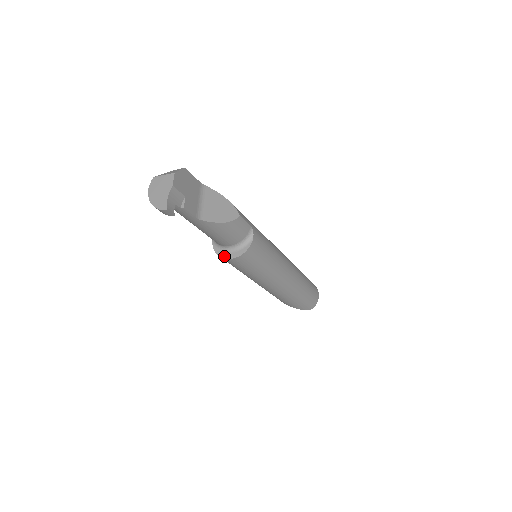
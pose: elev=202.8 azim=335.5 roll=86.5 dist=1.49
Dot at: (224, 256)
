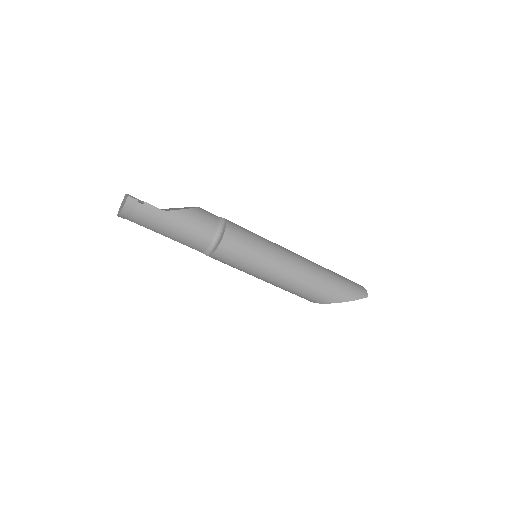
Dot at: (217, 245)
